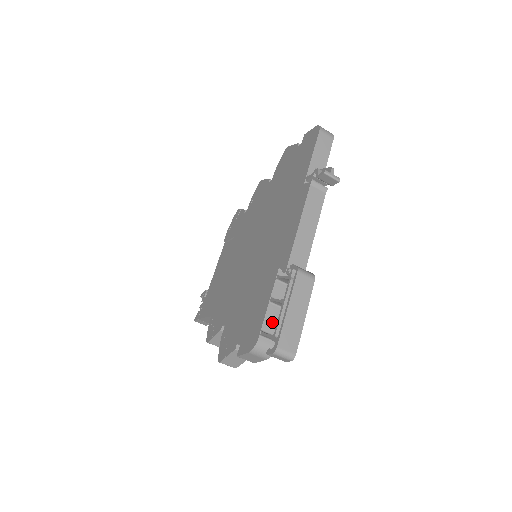
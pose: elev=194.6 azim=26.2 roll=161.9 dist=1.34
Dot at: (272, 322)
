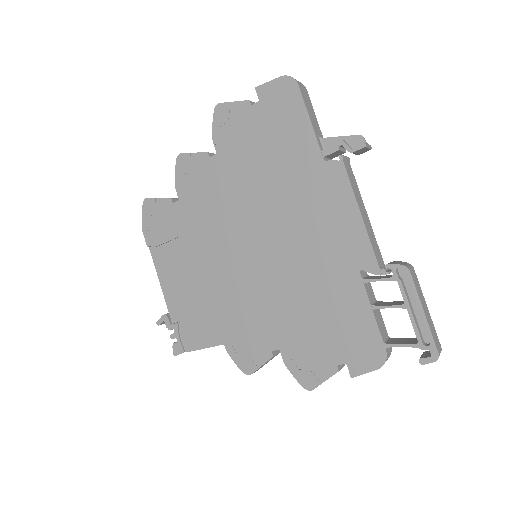
Dot at: (382, 328)
